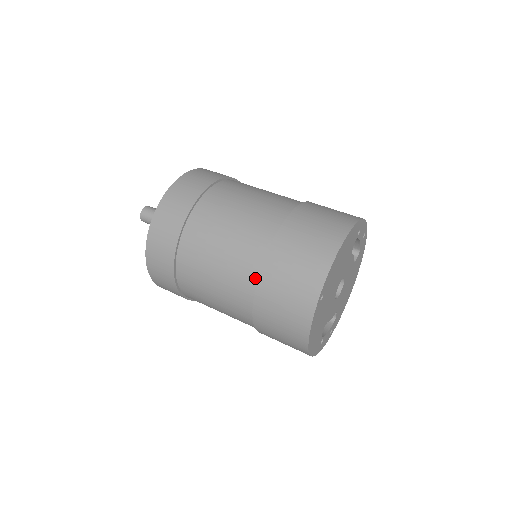
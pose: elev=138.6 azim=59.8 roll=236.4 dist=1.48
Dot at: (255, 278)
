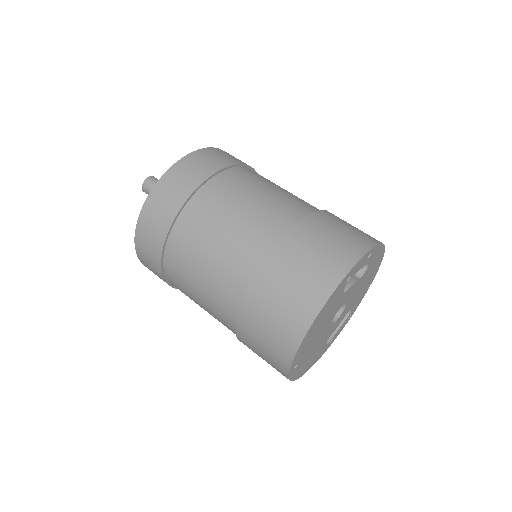
Dot at: (234, 331)
